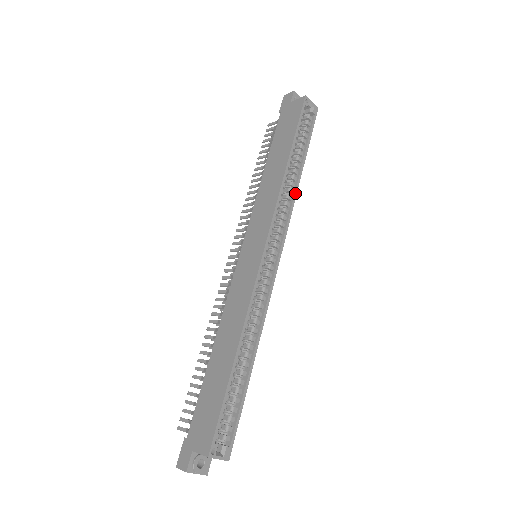
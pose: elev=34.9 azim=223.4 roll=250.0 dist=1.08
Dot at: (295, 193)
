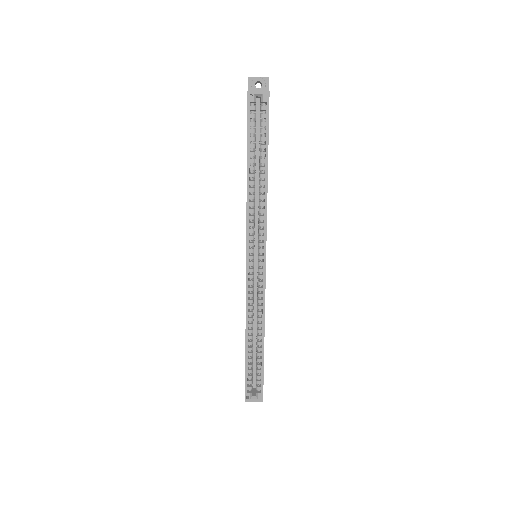
Dot at: (265, 198)
